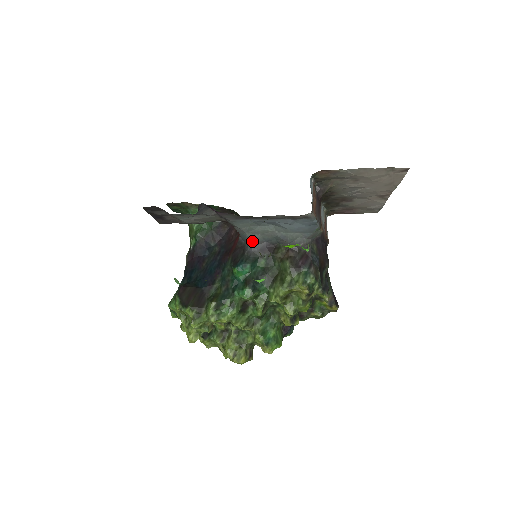
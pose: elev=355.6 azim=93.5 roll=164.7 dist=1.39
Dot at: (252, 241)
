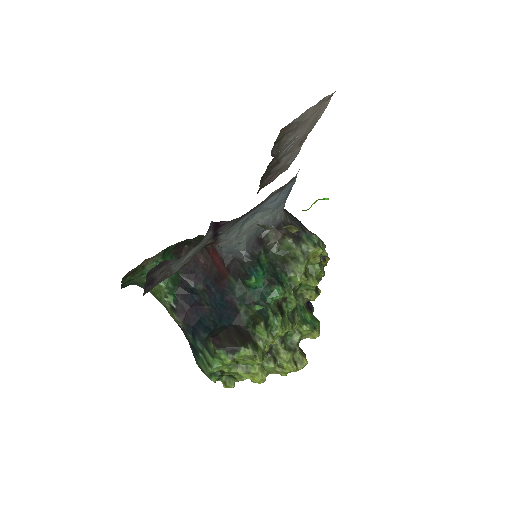
Dot at: (243, 245)
